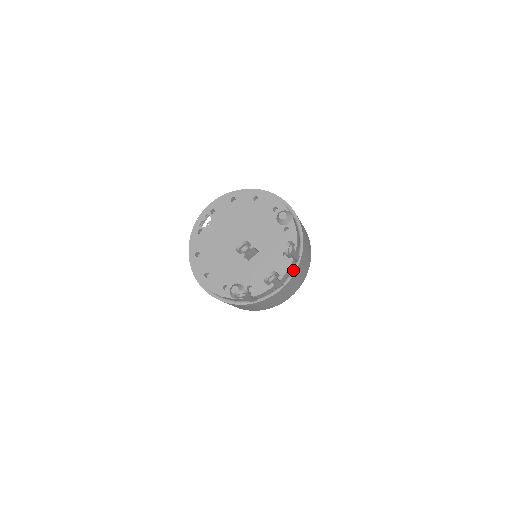
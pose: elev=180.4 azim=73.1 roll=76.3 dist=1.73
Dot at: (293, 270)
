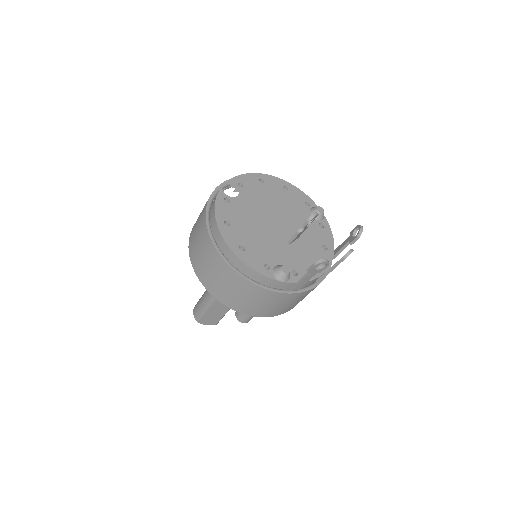
Dot at: occluded
